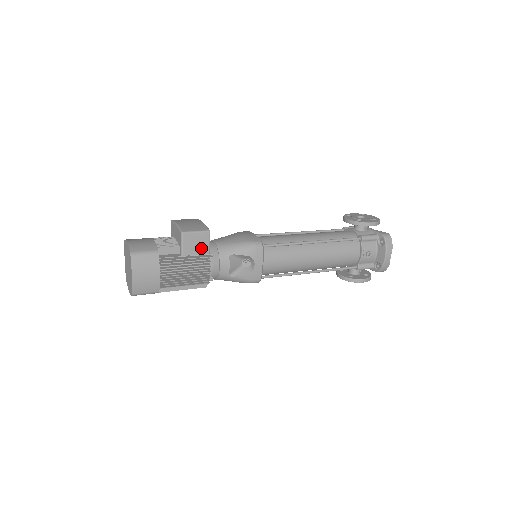
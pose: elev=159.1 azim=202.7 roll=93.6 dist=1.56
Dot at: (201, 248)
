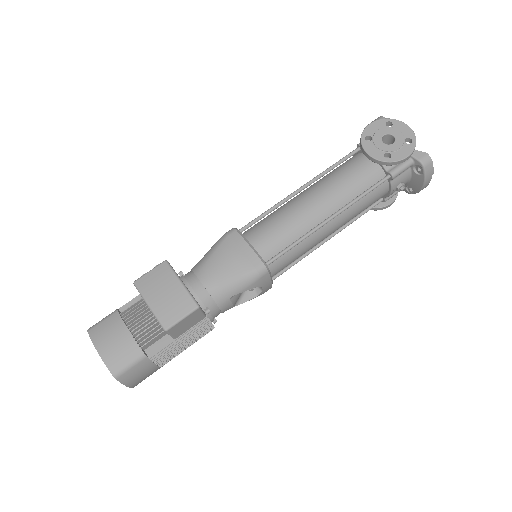
Dot at: (194, 321)
